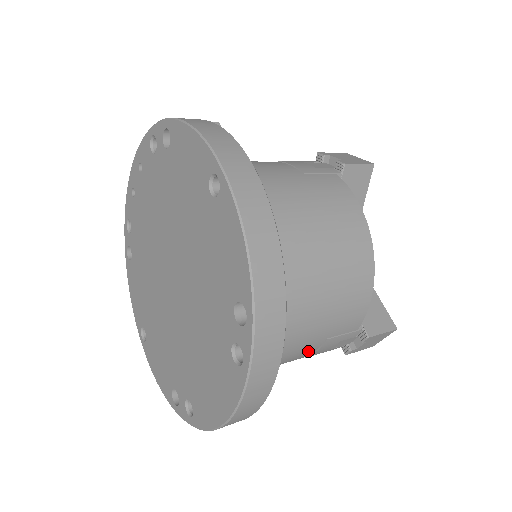
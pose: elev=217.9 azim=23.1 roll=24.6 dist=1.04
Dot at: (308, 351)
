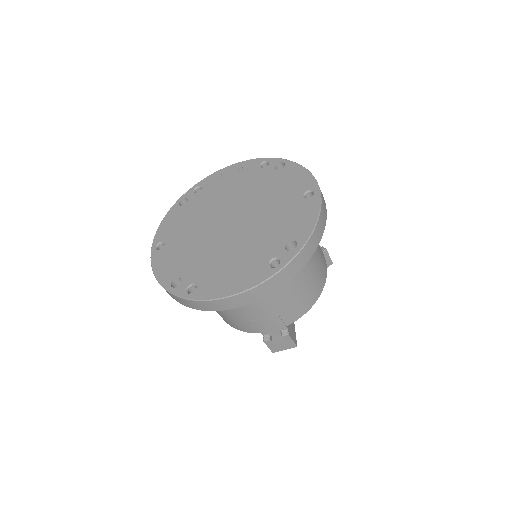
Dot at: (263, 313)
